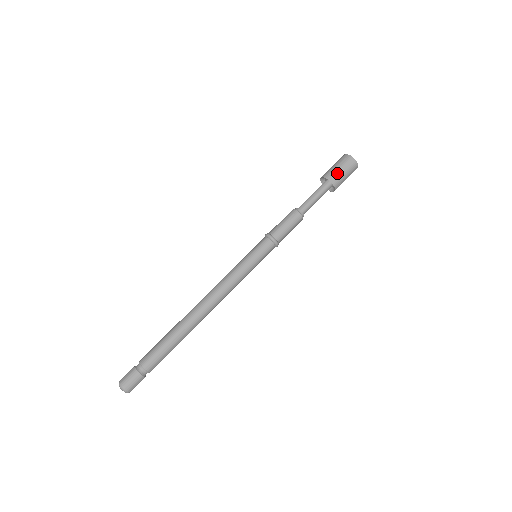
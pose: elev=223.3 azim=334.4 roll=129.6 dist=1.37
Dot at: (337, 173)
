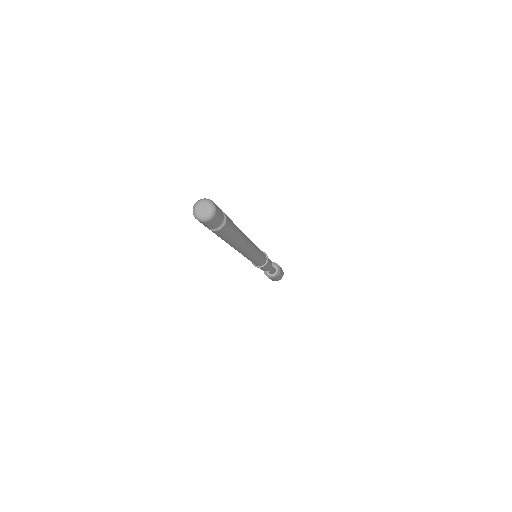
Dot at: occluded
